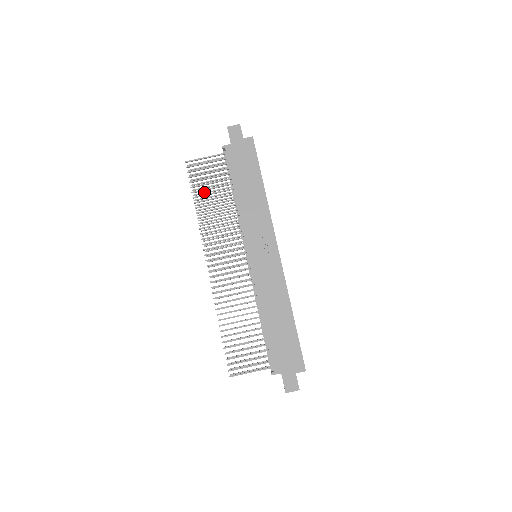
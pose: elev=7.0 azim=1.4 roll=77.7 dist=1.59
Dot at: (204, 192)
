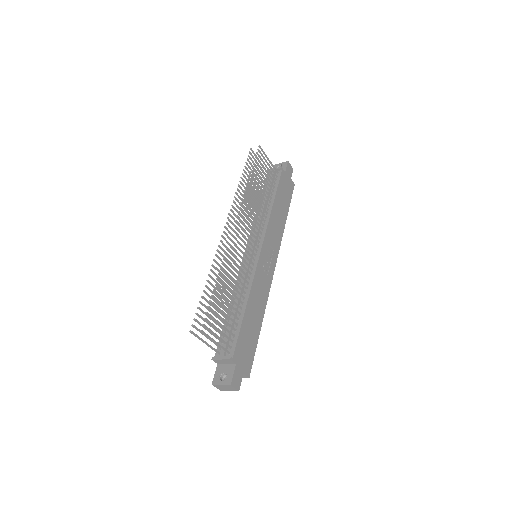
Dot at: occluded
